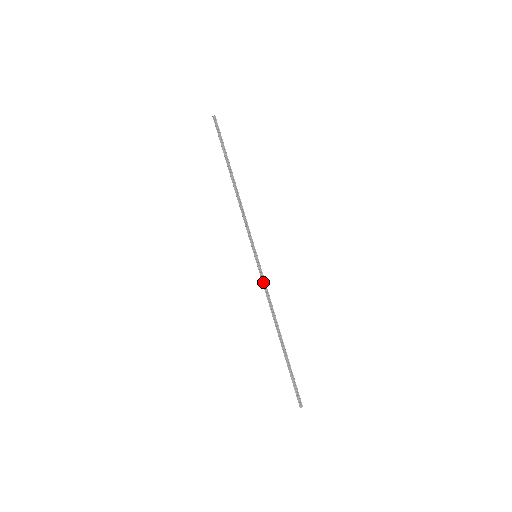
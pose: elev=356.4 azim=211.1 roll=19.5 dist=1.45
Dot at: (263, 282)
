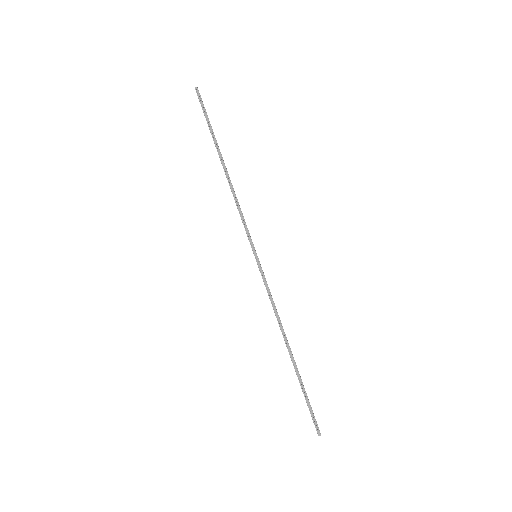
Dot at: (266, 287)
